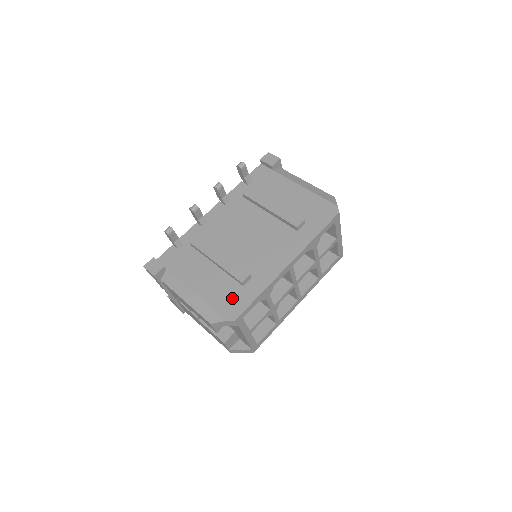
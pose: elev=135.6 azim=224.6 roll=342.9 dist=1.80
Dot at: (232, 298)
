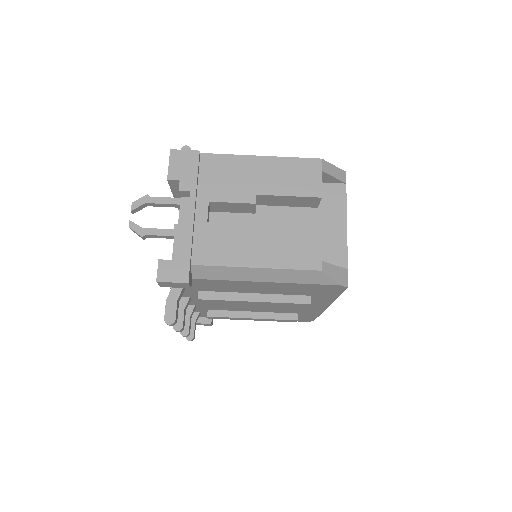
Dot at: occluded
